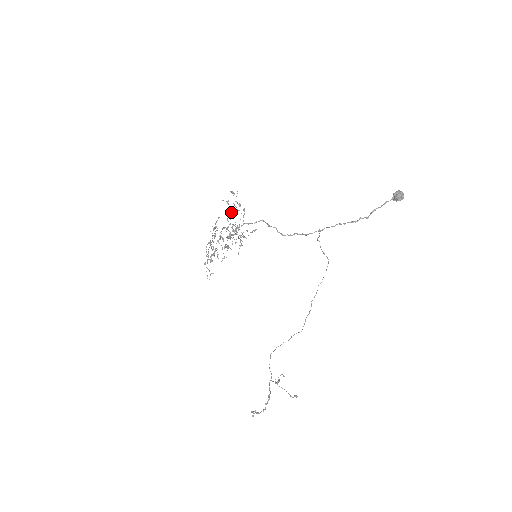
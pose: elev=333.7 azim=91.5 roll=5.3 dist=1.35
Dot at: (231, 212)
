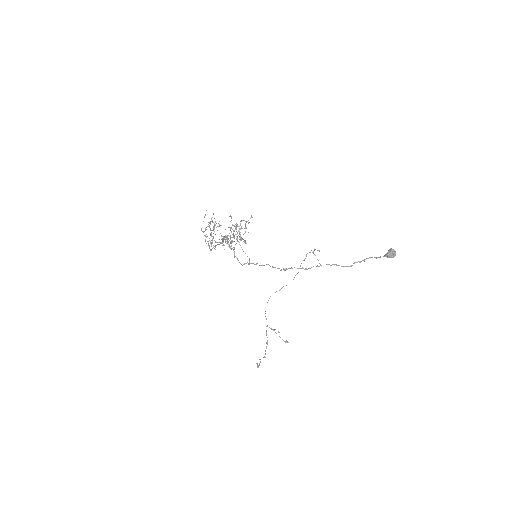
Dot at: (233, 230)
